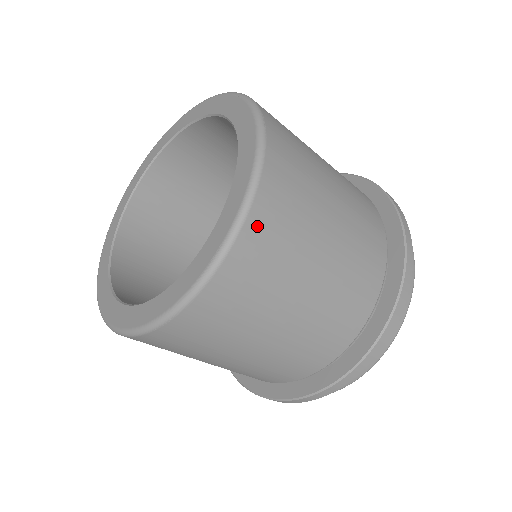
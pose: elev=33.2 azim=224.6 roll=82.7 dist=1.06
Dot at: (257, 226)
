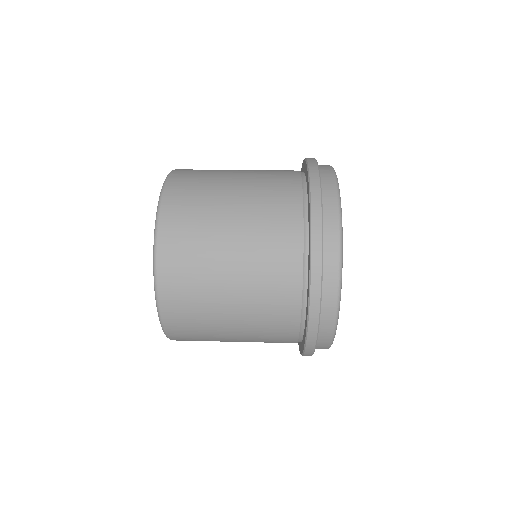
Dot at: occluded
